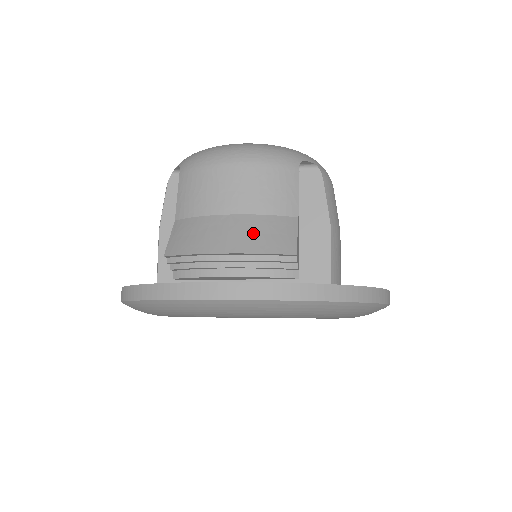
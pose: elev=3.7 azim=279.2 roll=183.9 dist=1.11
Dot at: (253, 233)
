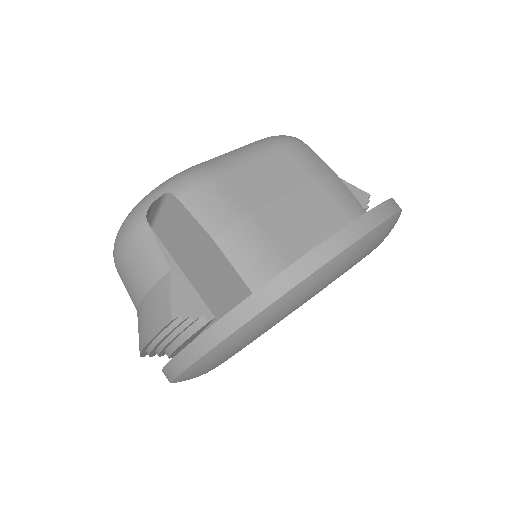
Dot at: (147, 318)
